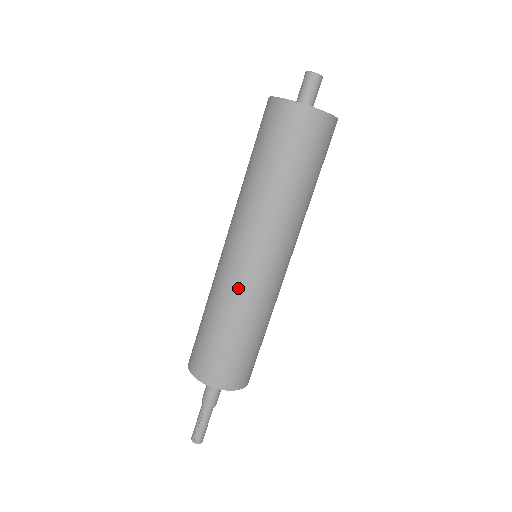
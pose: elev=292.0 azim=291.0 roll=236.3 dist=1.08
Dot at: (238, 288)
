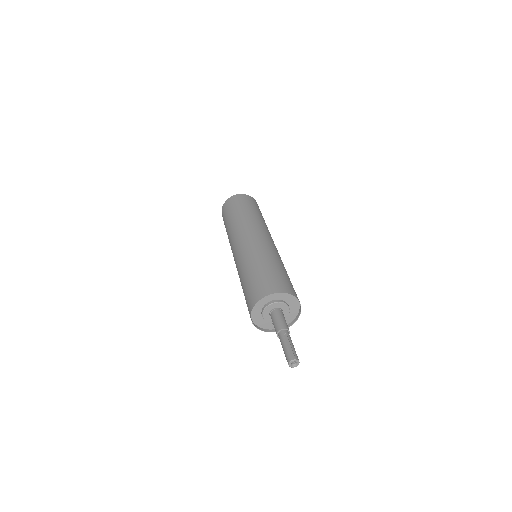
Dot at: (258, 247)
